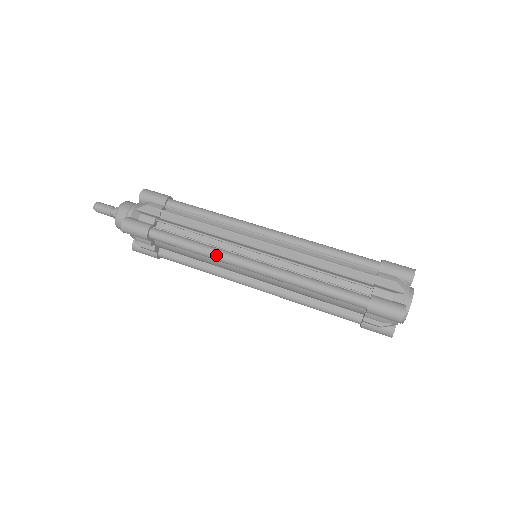
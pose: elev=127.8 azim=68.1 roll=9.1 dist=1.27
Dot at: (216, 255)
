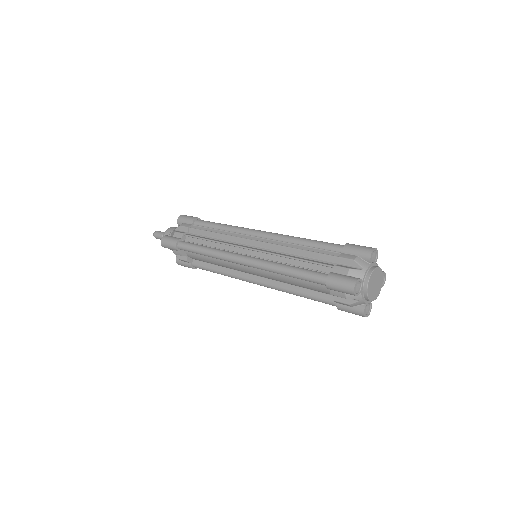
Dot at: (218, 255)
